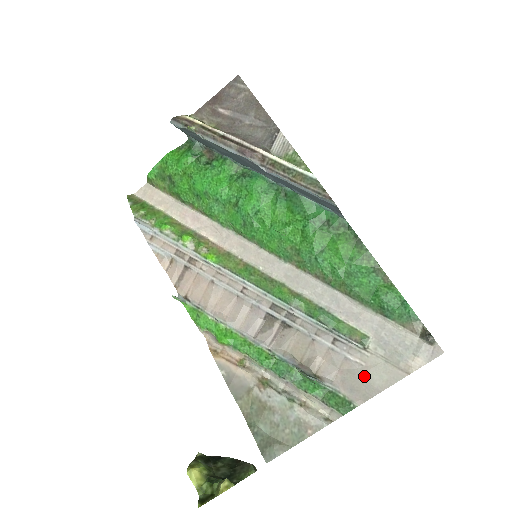
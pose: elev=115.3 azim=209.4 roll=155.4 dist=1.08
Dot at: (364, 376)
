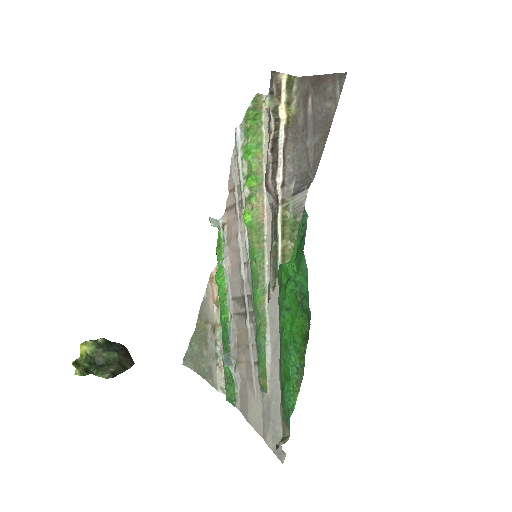
Dot at: (249, 402)
